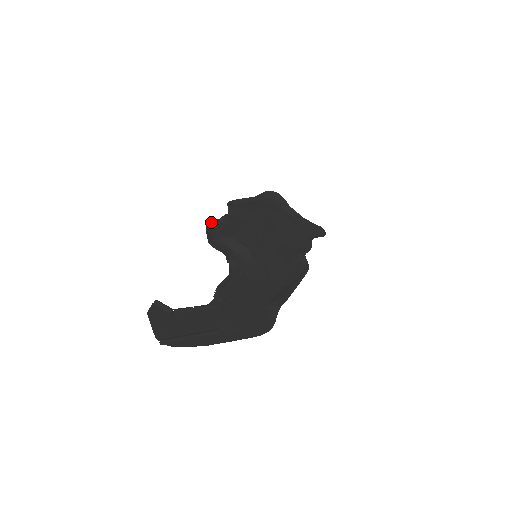
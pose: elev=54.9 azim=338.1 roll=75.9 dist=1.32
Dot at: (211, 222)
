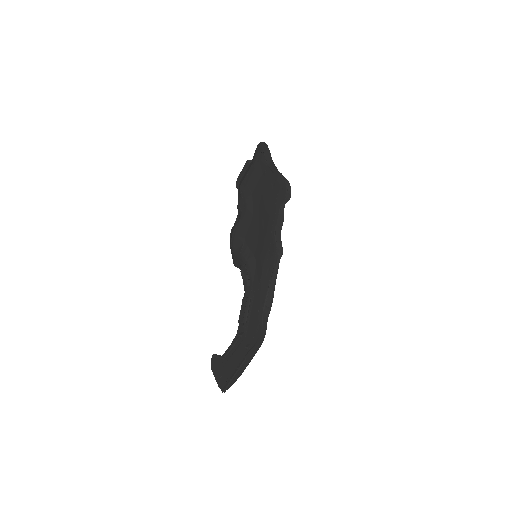
Dot at: (232, 231)
